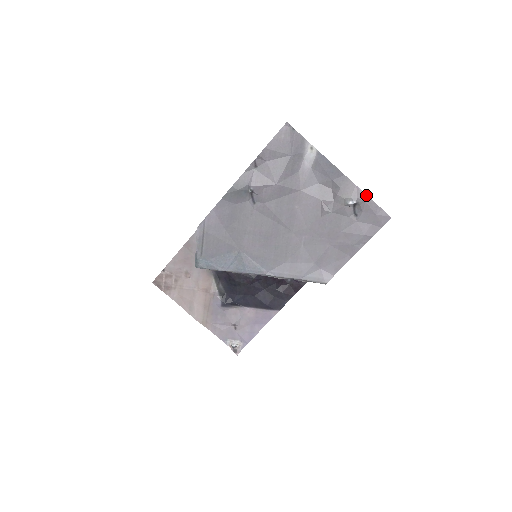
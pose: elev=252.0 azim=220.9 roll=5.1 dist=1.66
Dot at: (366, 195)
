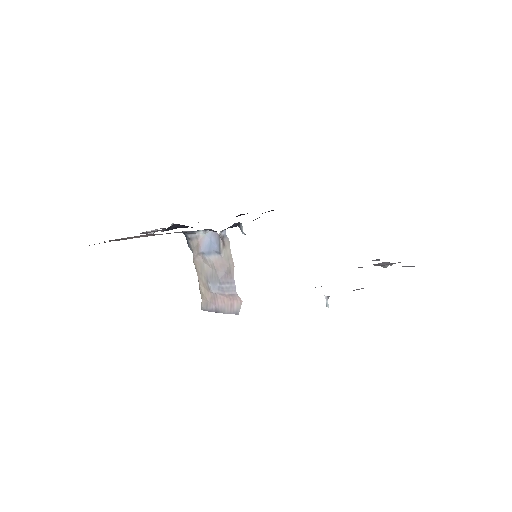
Dot at: occluded
